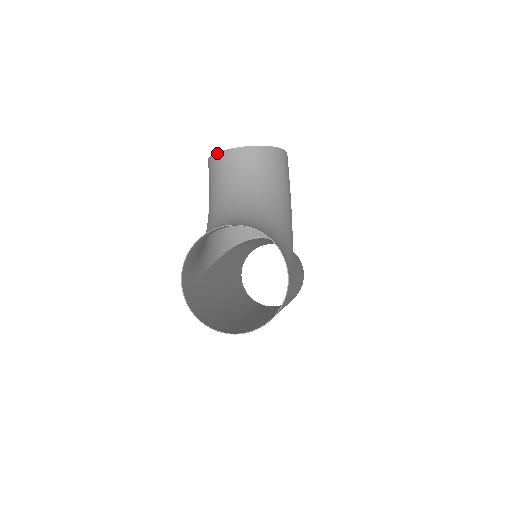
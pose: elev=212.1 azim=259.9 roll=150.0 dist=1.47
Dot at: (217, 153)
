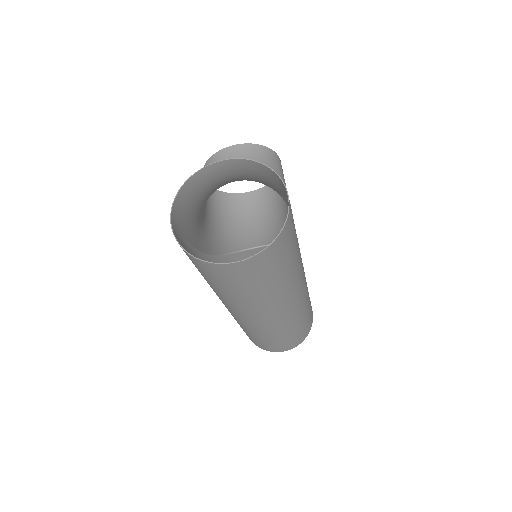
Dot at: (211, 156)
